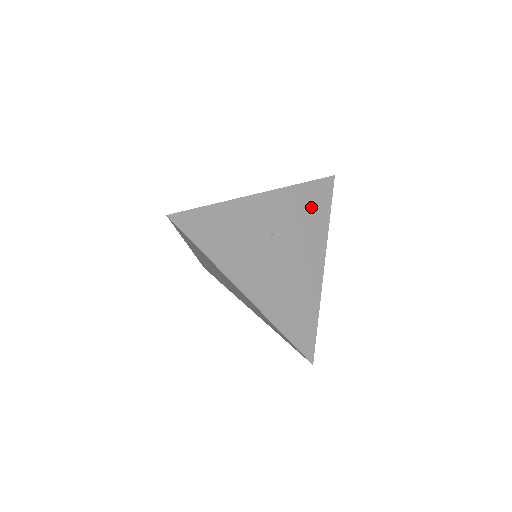
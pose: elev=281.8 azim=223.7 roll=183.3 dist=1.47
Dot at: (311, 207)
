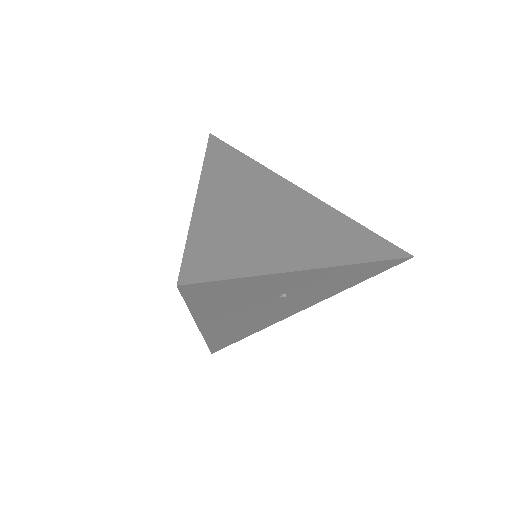
Dot at: (353, 277)
